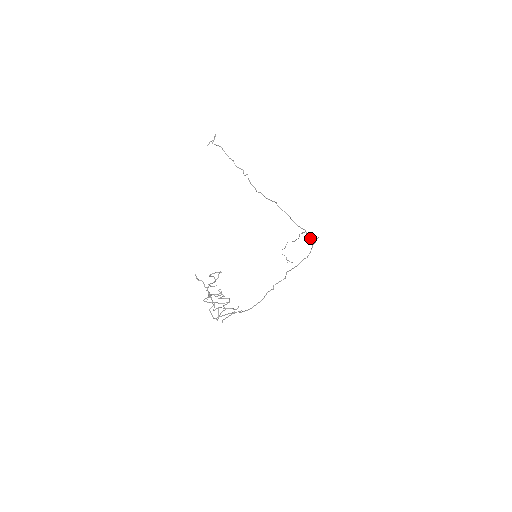
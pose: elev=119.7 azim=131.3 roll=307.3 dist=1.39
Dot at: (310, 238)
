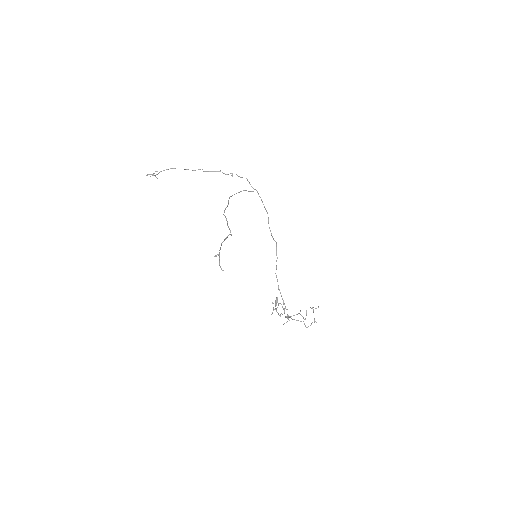
Dot at: occluded
